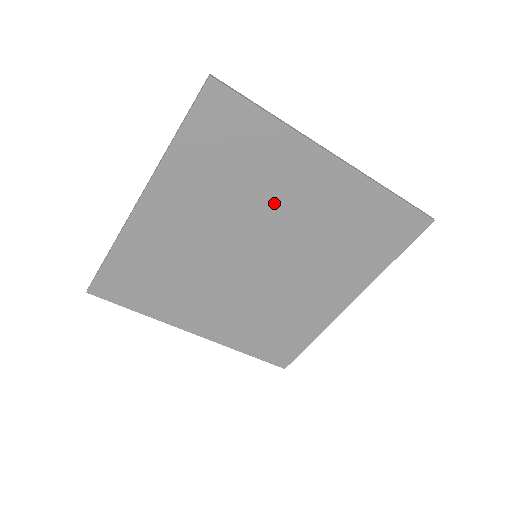
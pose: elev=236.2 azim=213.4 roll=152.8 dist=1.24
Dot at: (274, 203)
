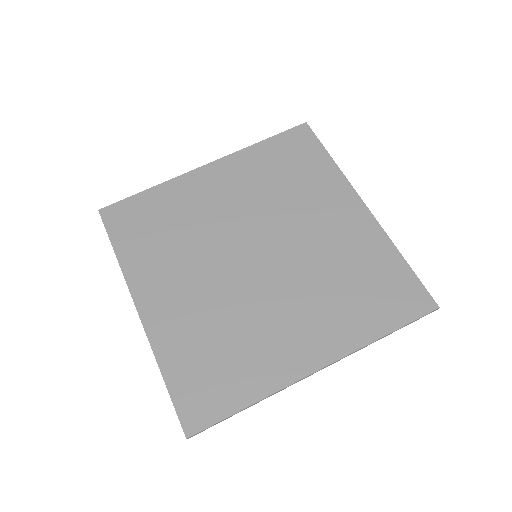
Dot at: (300, 215)
